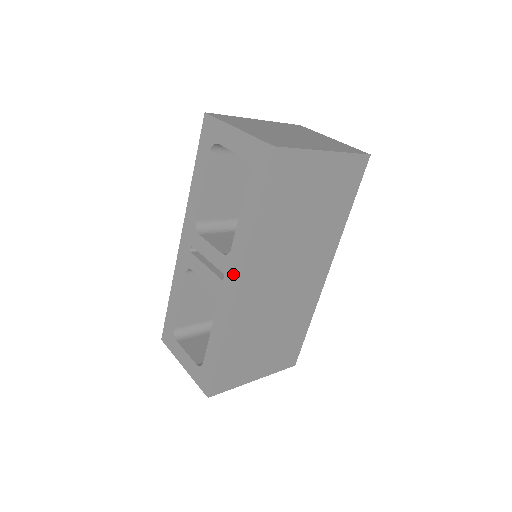
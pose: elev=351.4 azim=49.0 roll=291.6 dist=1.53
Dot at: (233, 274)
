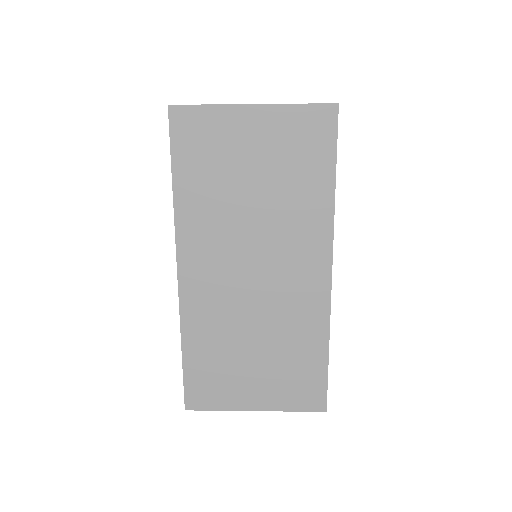
Dot at: occluded
